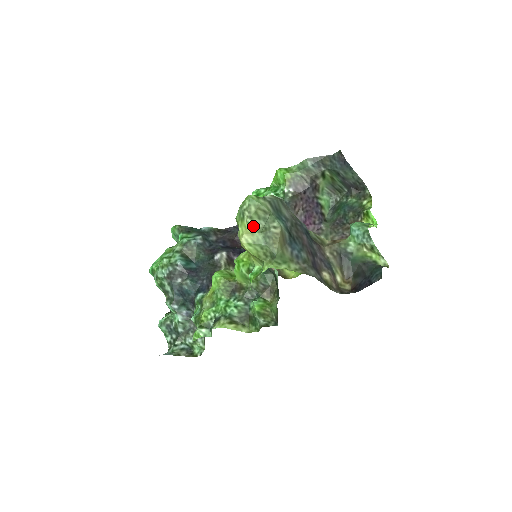
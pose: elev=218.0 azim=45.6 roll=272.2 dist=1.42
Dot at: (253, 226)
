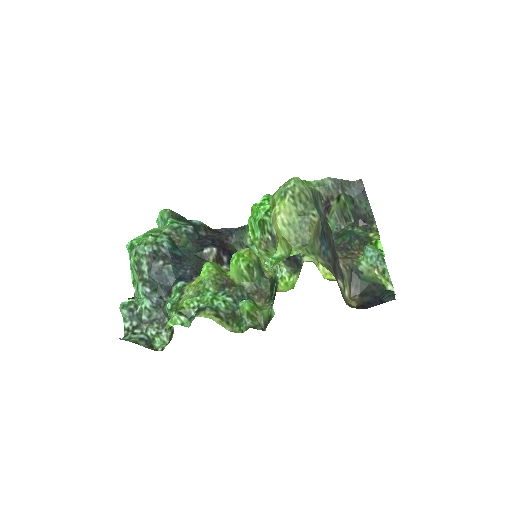
Dot at: (293, 207)
